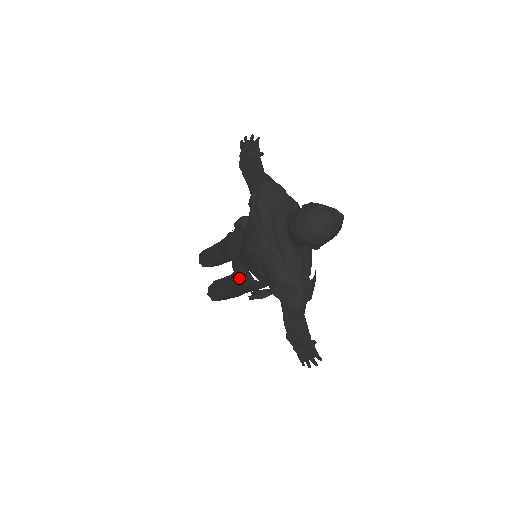
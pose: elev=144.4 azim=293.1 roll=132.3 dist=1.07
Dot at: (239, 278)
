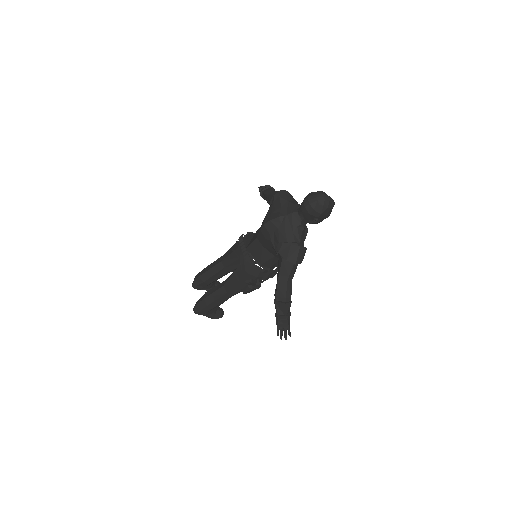
Dot at: (244, 264)
